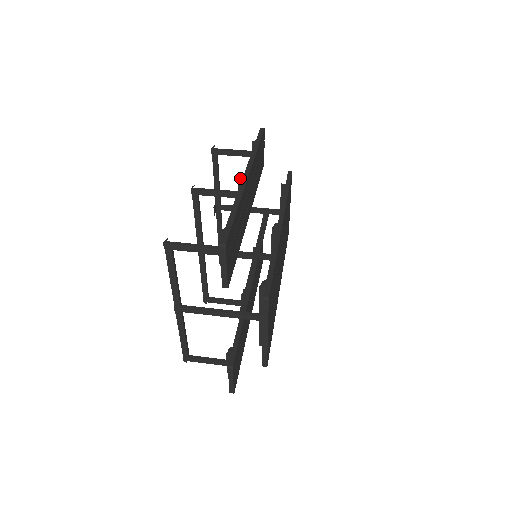
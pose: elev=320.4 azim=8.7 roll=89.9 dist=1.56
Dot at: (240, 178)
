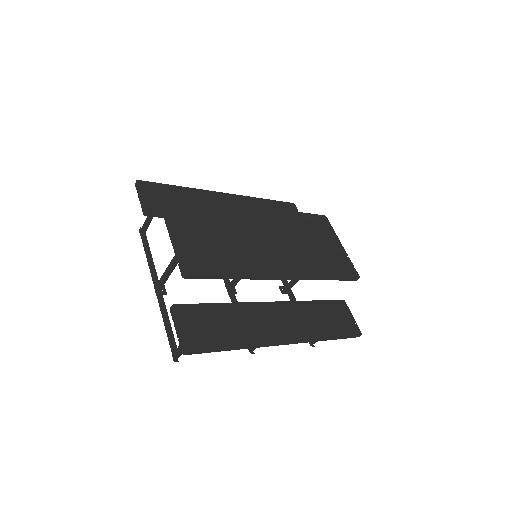
Dot at: occluded
